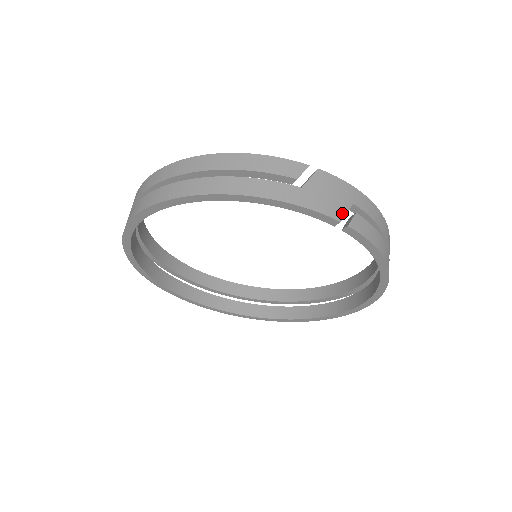
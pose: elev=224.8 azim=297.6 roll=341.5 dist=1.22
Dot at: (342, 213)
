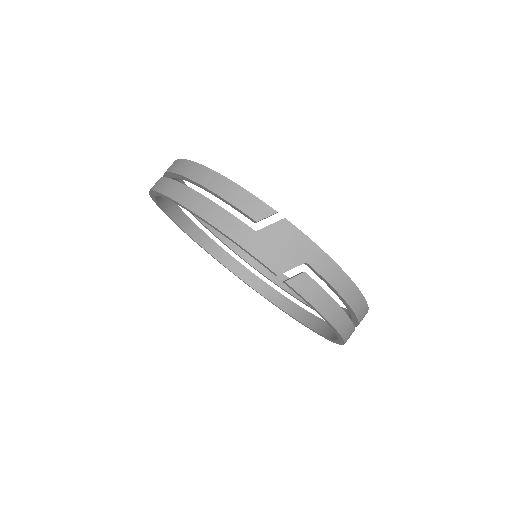
Dot at: (285, 268)
